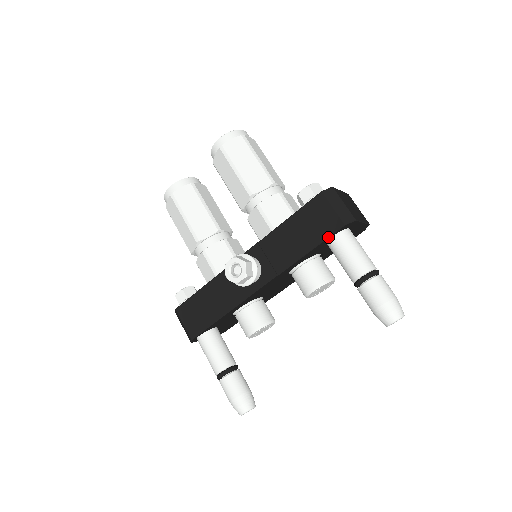
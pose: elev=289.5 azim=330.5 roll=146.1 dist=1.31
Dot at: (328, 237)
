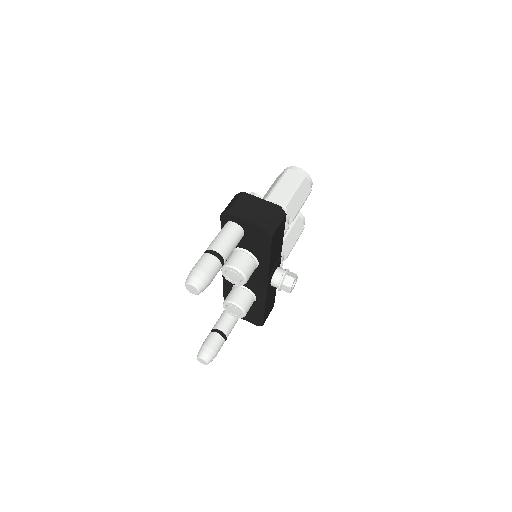
Dot at: (221, 226)
